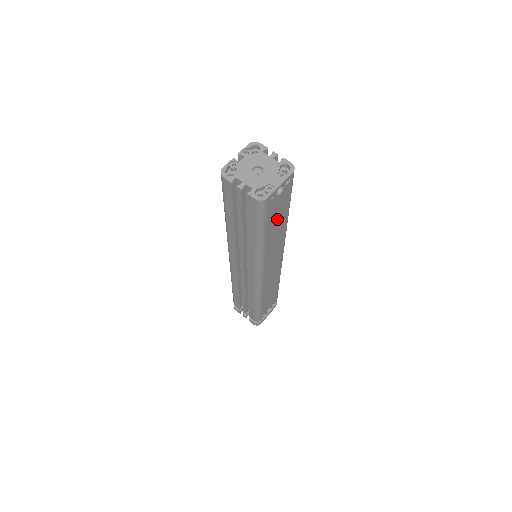
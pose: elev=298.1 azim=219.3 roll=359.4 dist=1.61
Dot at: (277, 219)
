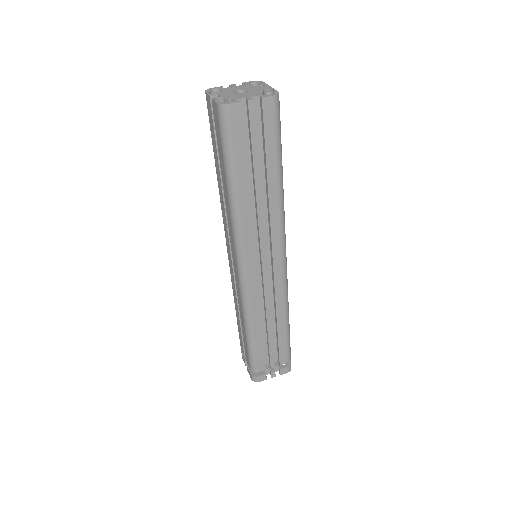
Dot at: occluded
